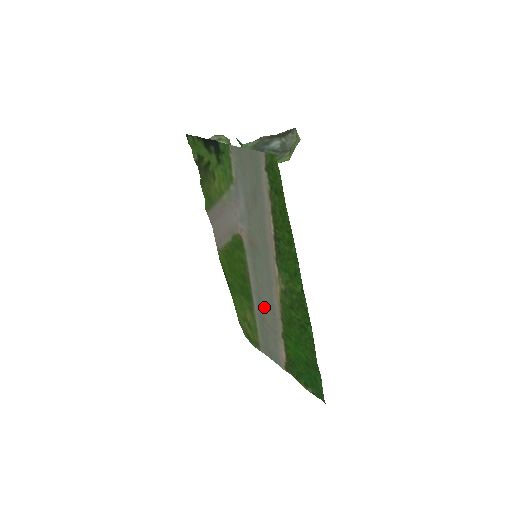
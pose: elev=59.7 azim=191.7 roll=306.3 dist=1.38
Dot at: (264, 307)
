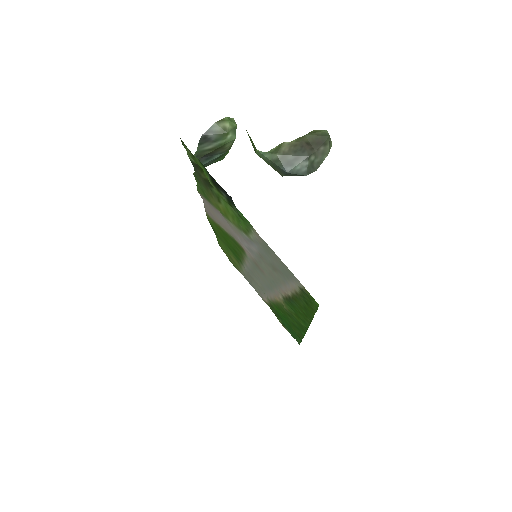
Dot at: (255, 277)
